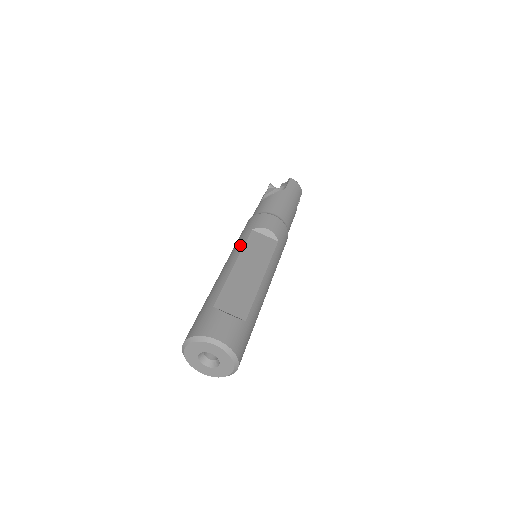
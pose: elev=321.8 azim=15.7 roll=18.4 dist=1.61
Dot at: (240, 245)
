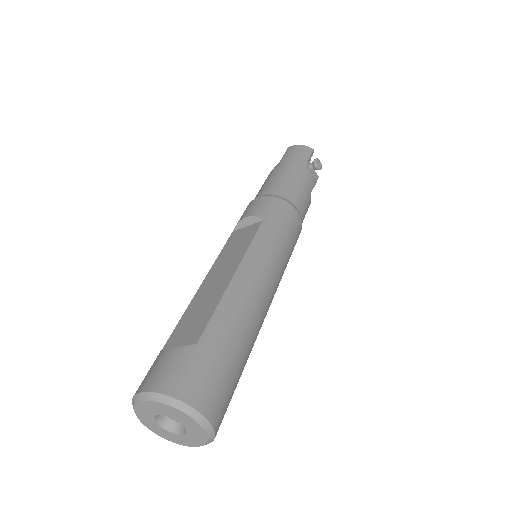
Dot at: occluded
